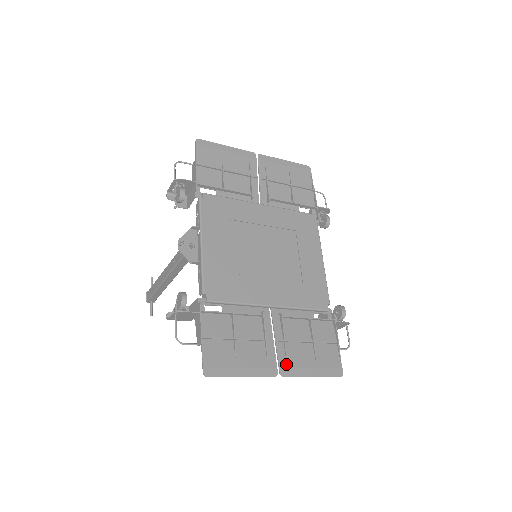
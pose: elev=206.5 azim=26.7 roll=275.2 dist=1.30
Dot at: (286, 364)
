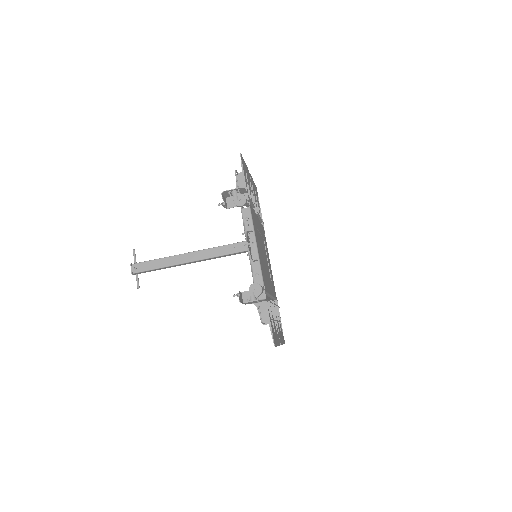
Dot at: occluded
